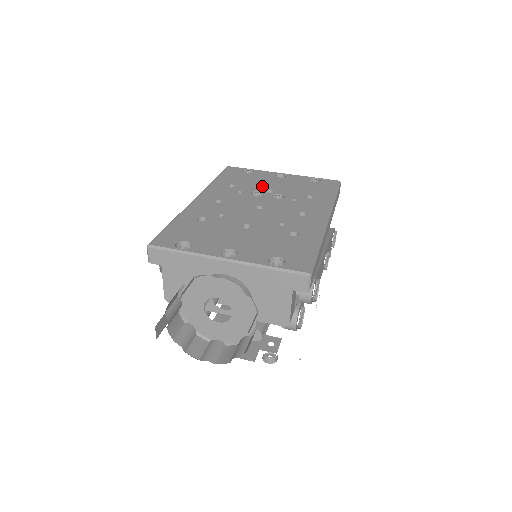
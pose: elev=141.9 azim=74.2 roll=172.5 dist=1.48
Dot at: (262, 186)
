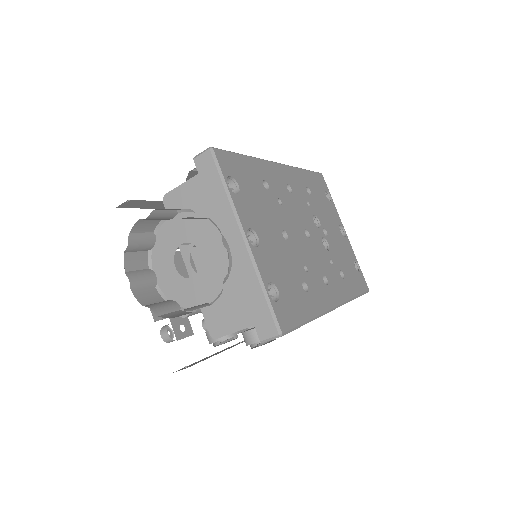
Dot at: (325, 221)
